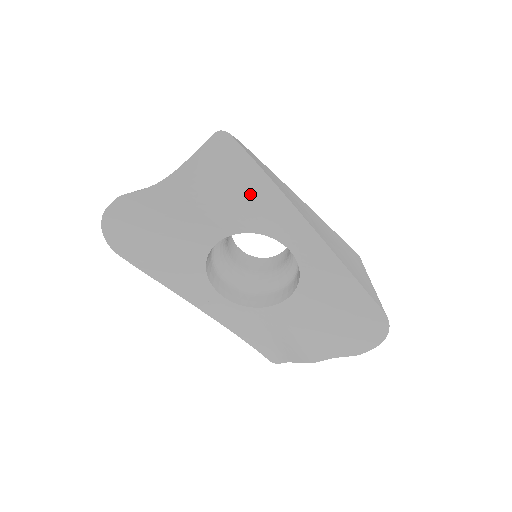
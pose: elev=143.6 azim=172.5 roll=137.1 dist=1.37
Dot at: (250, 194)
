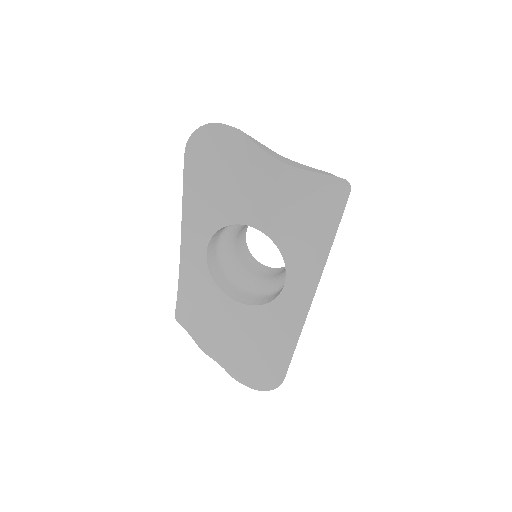
Dot at: (311, 232)
